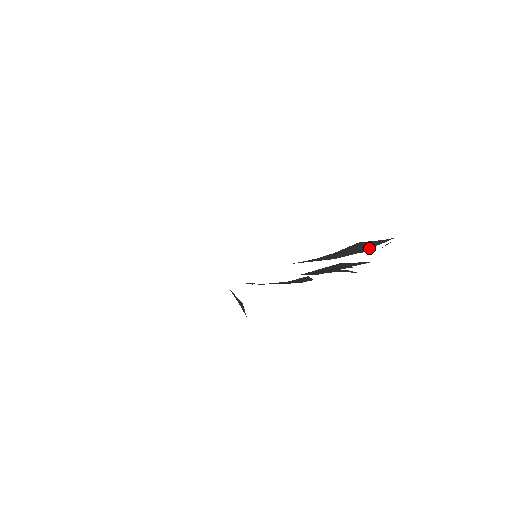
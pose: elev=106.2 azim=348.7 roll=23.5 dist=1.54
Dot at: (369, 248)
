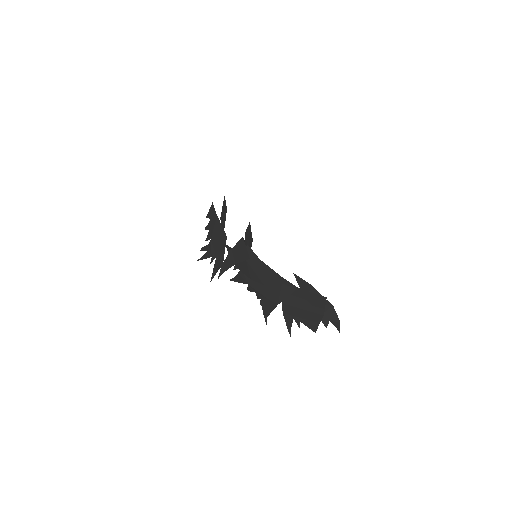
Dot at: (327, 320)
